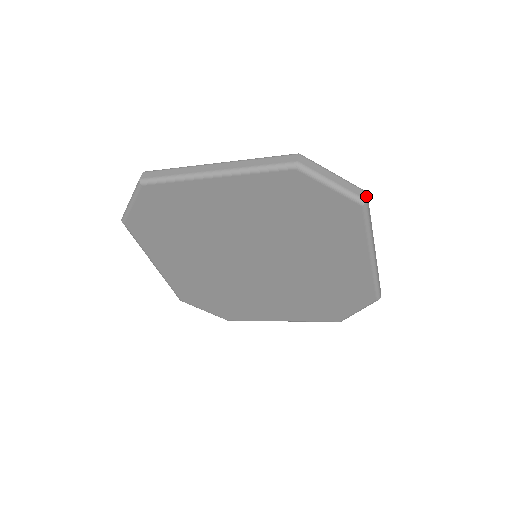
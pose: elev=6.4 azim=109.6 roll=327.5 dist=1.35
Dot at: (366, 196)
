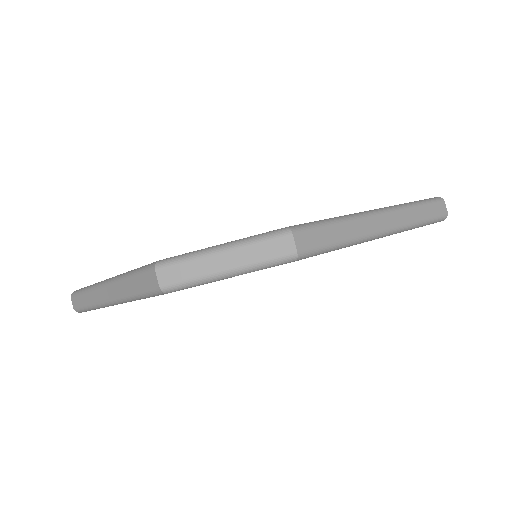
Dot at: (292, 244)
